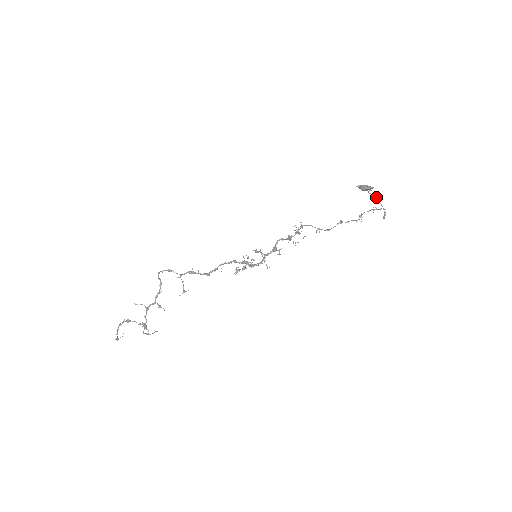
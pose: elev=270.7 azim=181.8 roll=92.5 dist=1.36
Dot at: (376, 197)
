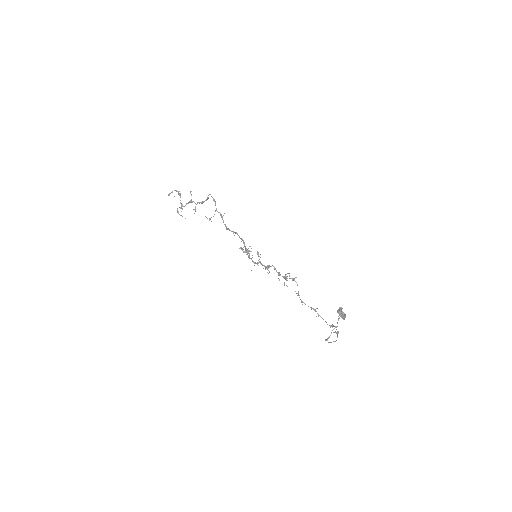
Dot at: occluded
